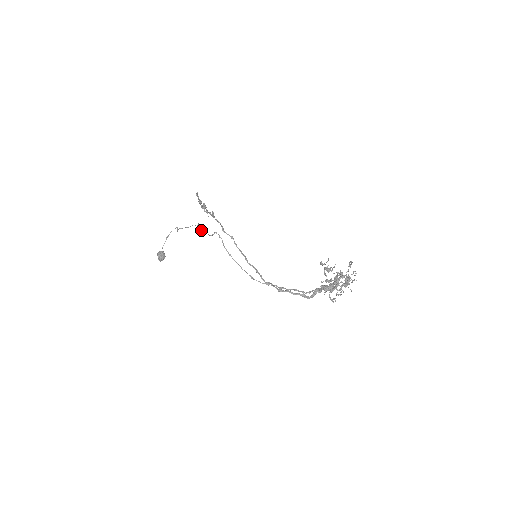
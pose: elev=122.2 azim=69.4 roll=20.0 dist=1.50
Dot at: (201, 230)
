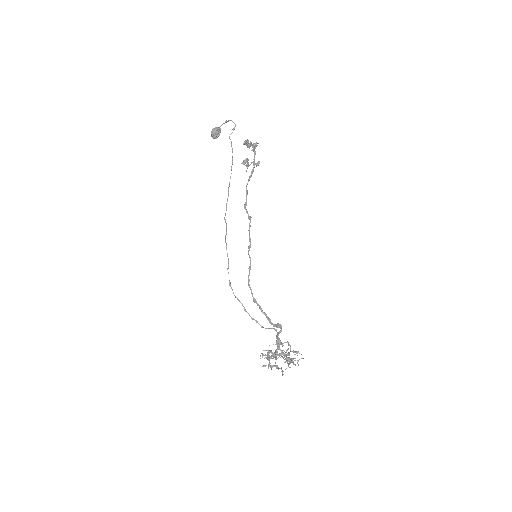
Dot at: occluded
